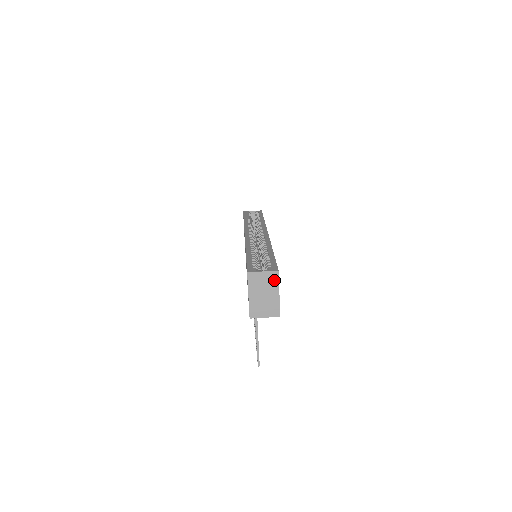
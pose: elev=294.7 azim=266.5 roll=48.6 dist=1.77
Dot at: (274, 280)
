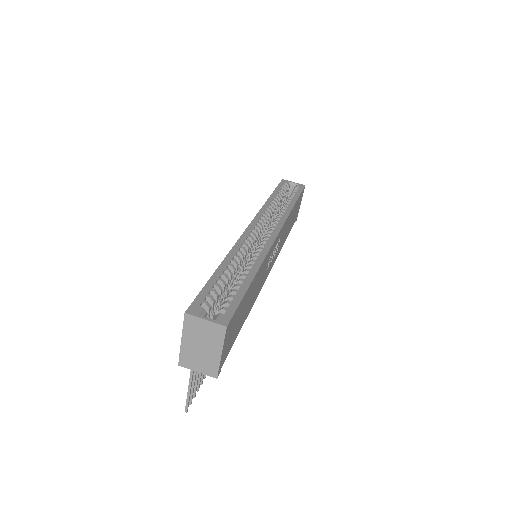
Dot at: (218, 335)
